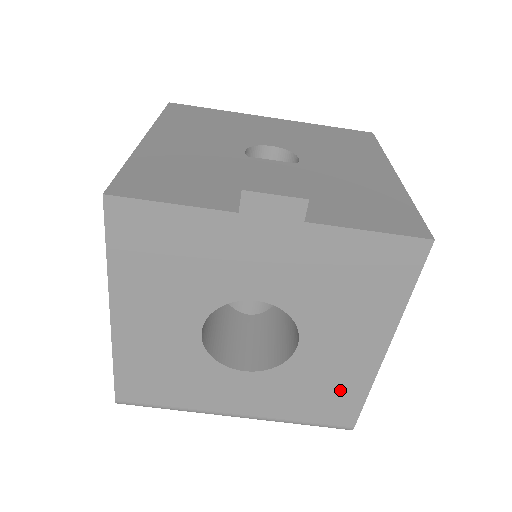
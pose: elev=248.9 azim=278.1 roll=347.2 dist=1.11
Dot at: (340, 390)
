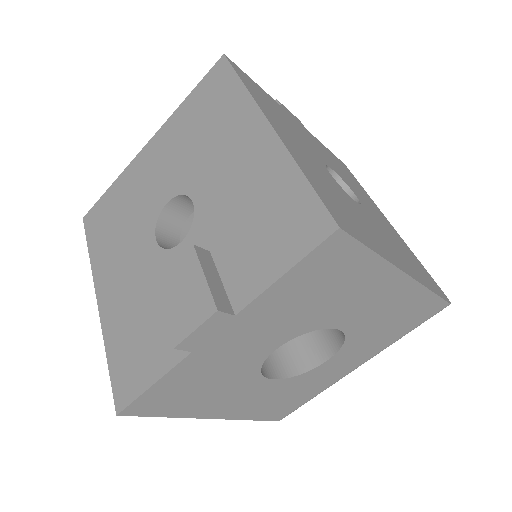
Dot at: (407, 309)
